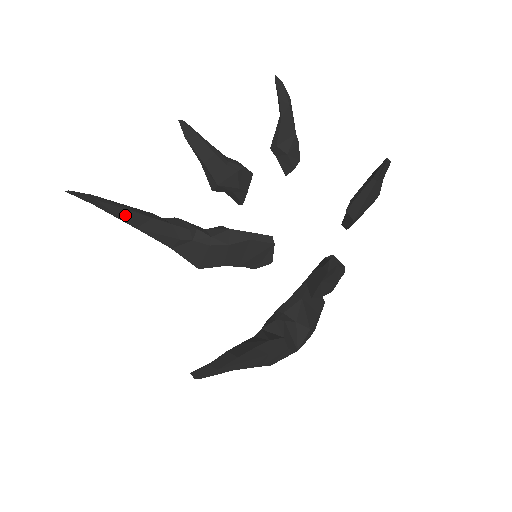
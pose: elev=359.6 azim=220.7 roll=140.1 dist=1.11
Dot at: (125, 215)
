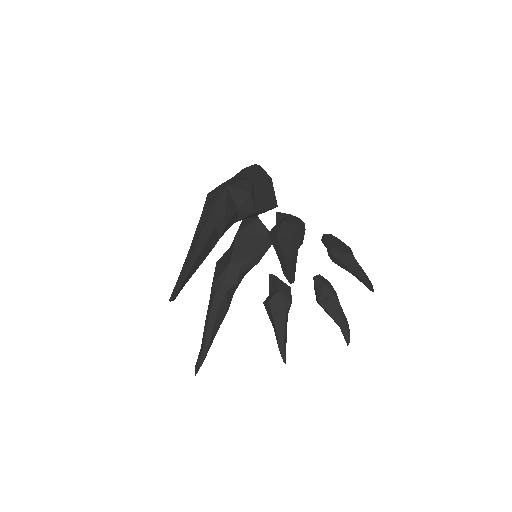
Dot at: occluded
